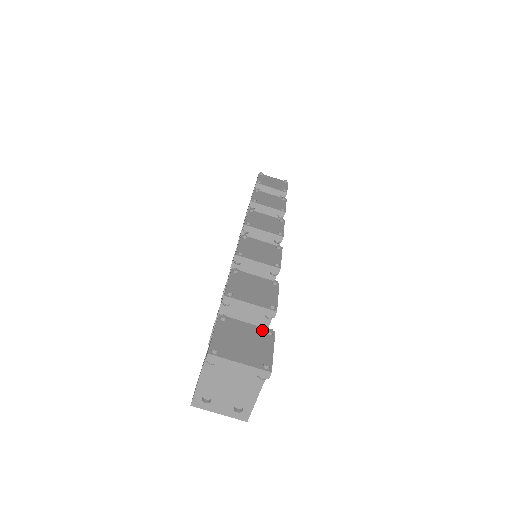
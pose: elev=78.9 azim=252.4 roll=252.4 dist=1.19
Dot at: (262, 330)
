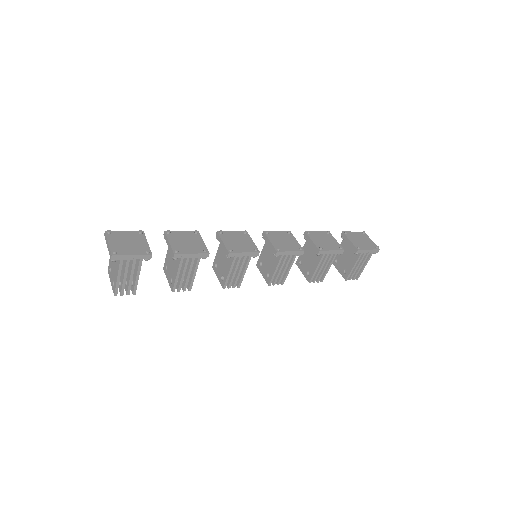
Dot at: (147, 249)
